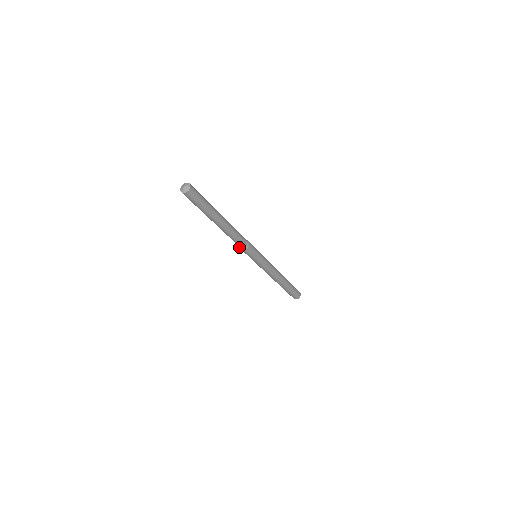
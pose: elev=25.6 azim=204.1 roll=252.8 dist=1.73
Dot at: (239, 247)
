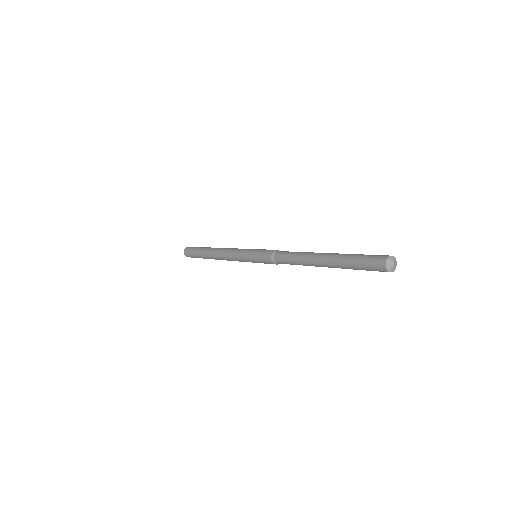
Dot at: (272, 258)
